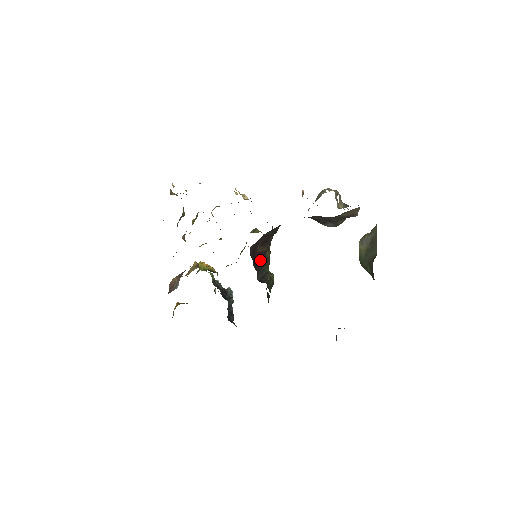
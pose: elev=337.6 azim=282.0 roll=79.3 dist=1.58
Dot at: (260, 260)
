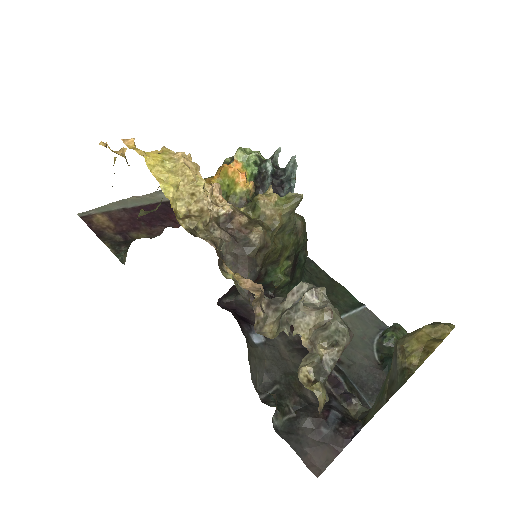
Dot at: occluded
